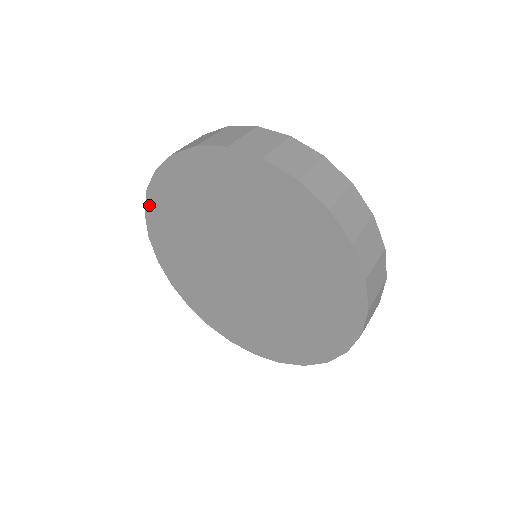
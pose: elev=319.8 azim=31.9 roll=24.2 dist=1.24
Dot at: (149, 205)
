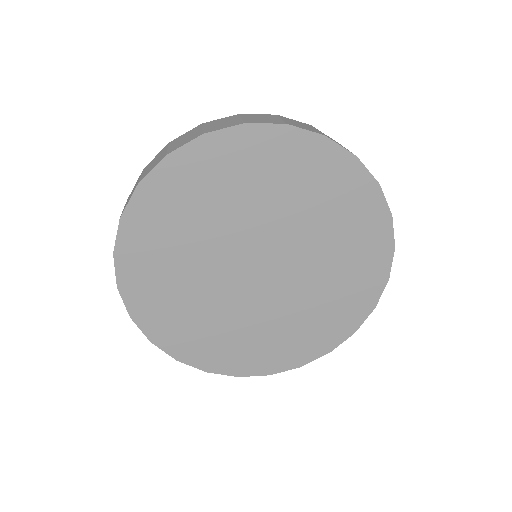
Dot at: (168, 349)
